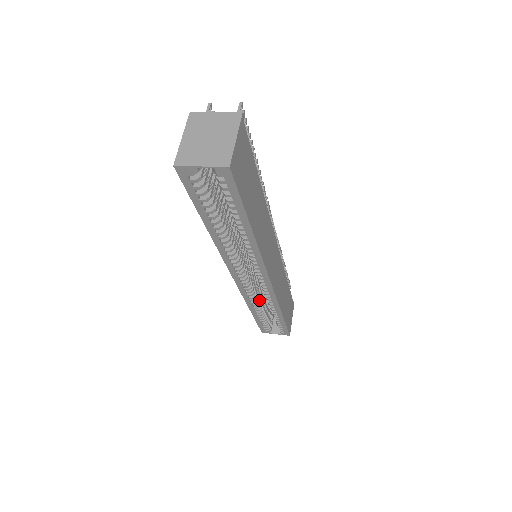
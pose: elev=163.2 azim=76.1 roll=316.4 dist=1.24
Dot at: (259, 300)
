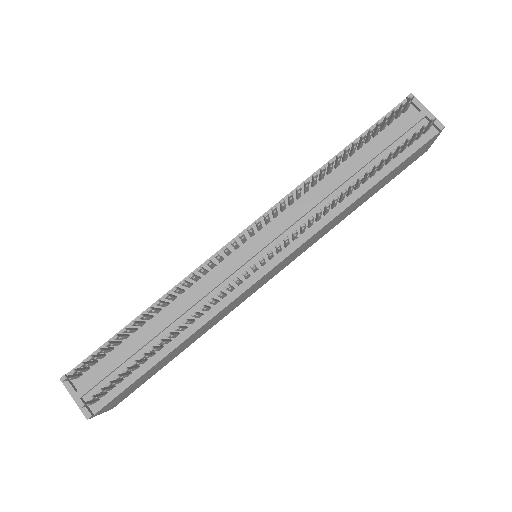
Dot at: occluded
